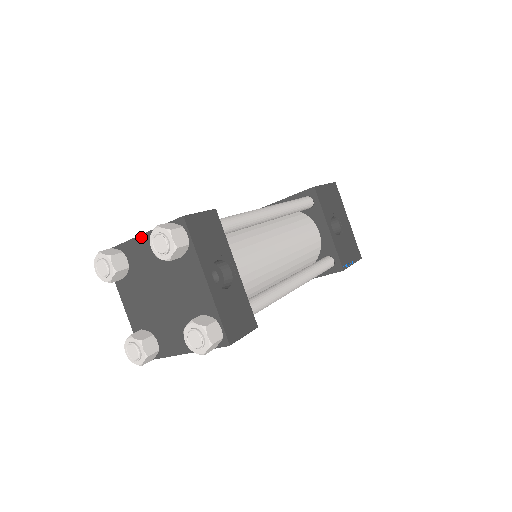
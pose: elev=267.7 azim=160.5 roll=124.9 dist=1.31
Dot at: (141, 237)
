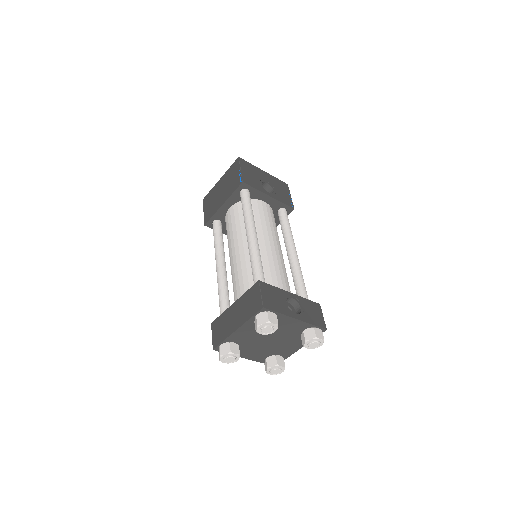
Dot at: (238, 330)
